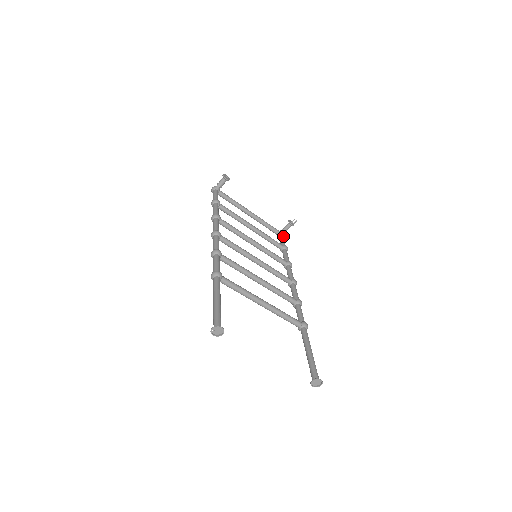
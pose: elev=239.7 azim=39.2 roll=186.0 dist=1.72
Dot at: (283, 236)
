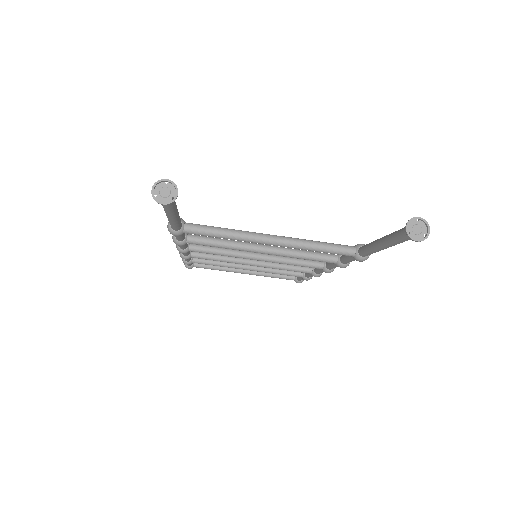
Dot at: occluded
